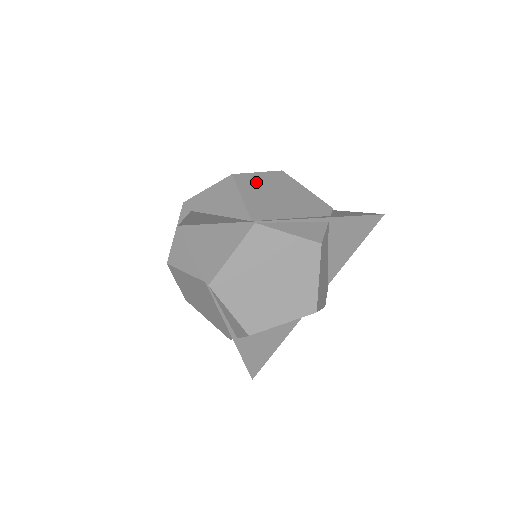
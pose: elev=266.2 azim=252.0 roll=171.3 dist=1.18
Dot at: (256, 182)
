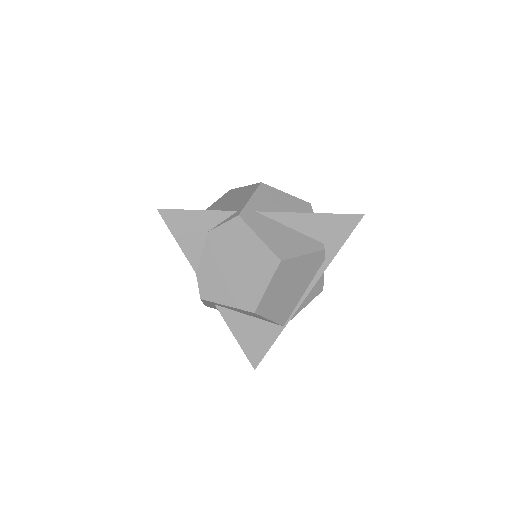
Dot at: (271, 298)
